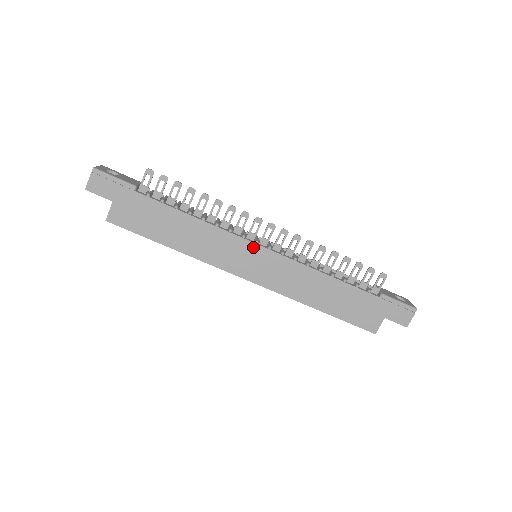
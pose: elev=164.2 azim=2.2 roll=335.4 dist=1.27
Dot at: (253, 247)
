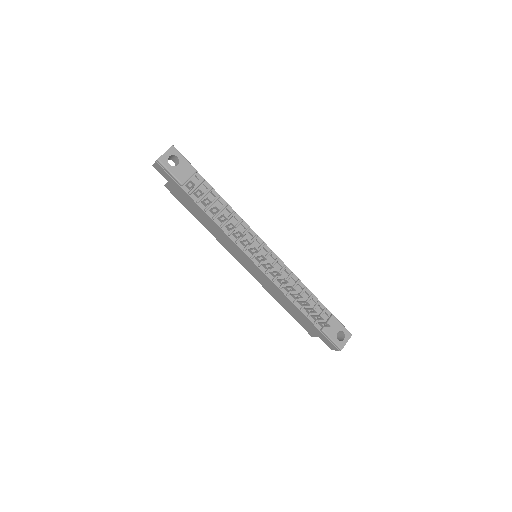
Dot at: (248, 258)
